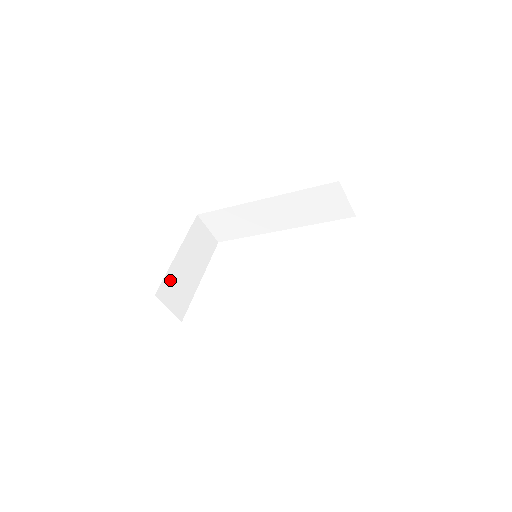
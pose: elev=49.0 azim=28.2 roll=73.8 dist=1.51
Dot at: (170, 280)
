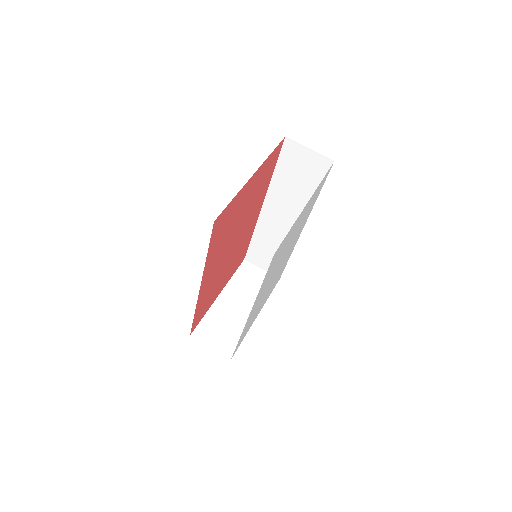
Dot at: (211, 321)
